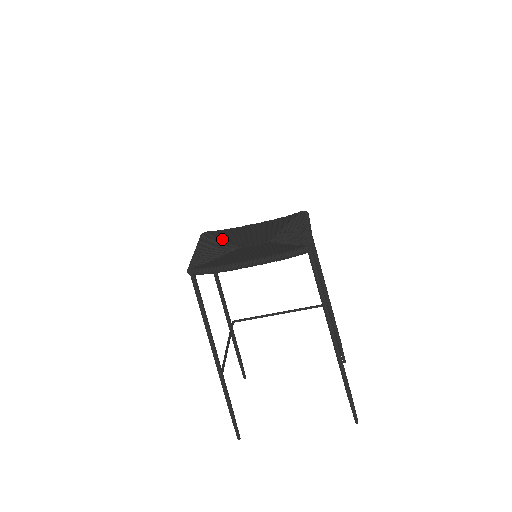
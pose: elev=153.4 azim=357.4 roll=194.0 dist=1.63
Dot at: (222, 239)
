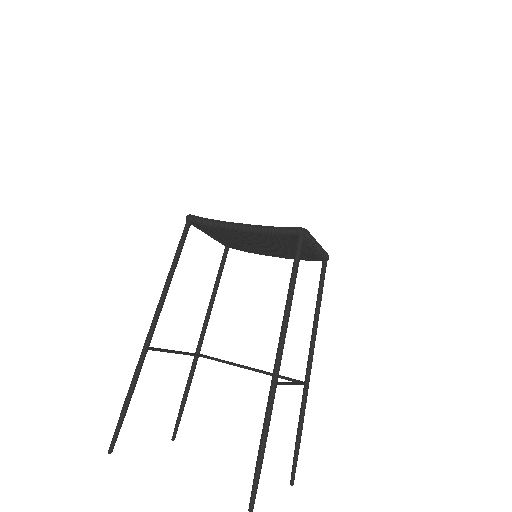
Dot at: occluded
